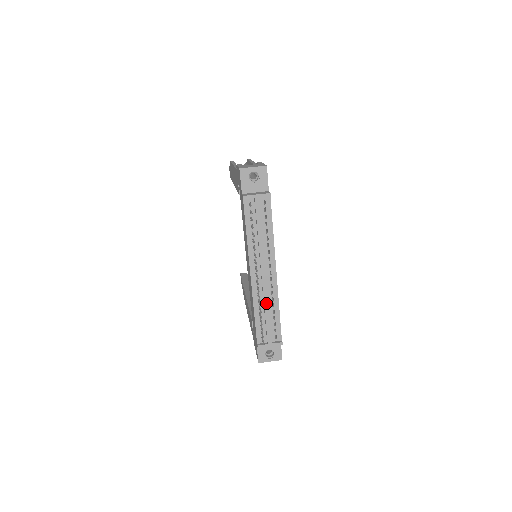
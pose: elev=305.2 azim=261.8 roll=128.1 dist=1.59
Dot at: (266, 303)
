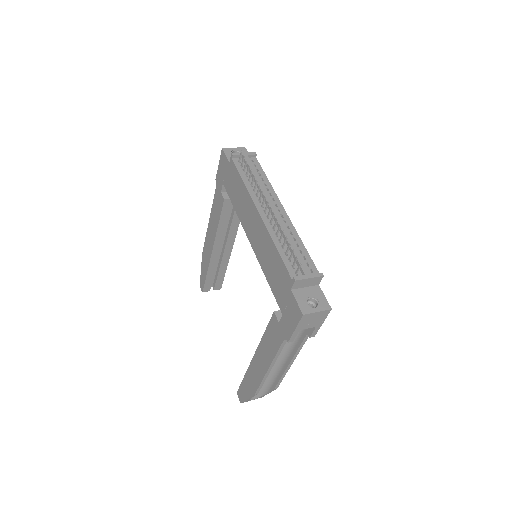
Dot at: (285, 233)
